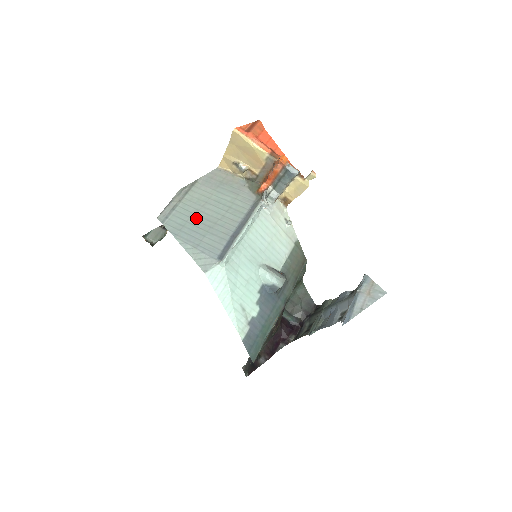
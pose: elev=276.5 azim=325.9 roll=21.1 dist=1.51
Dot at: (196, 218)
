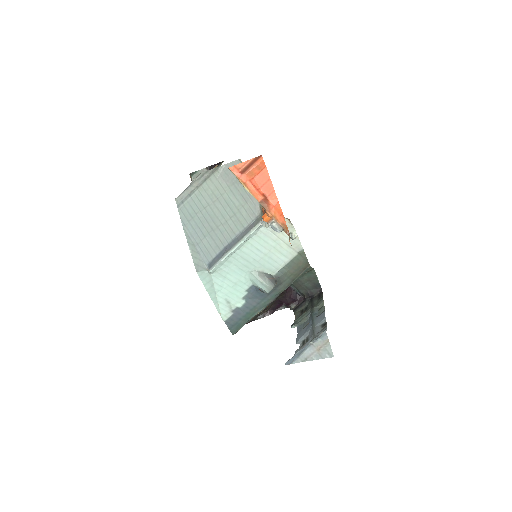
Dot at: (204, 214)
